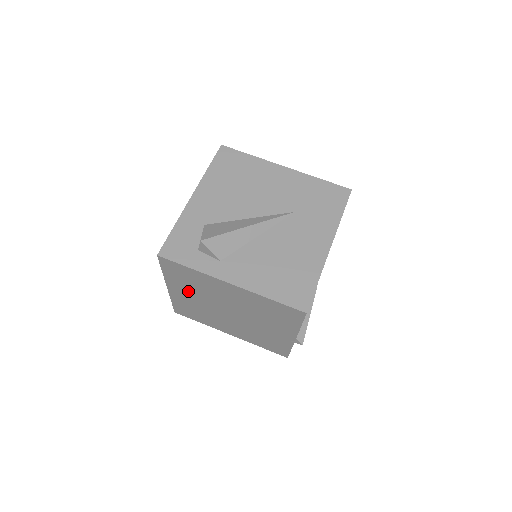
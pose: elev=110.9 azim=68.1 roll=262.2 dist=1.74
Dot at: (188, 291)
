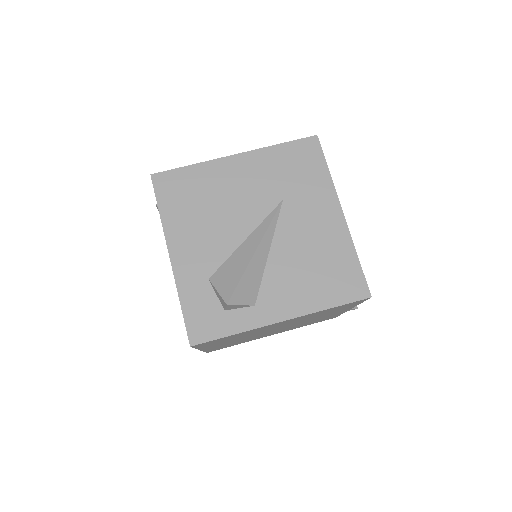
Dot at: occluded
